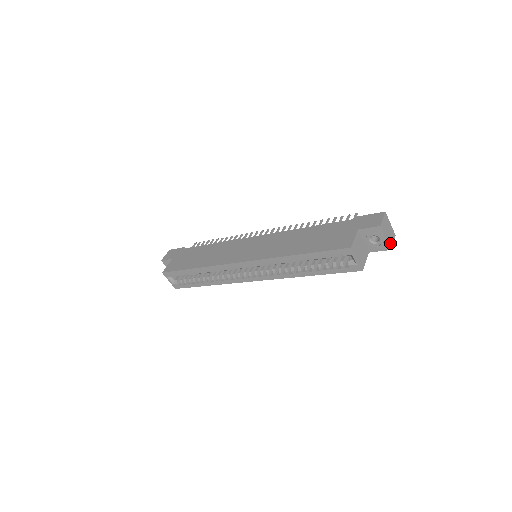
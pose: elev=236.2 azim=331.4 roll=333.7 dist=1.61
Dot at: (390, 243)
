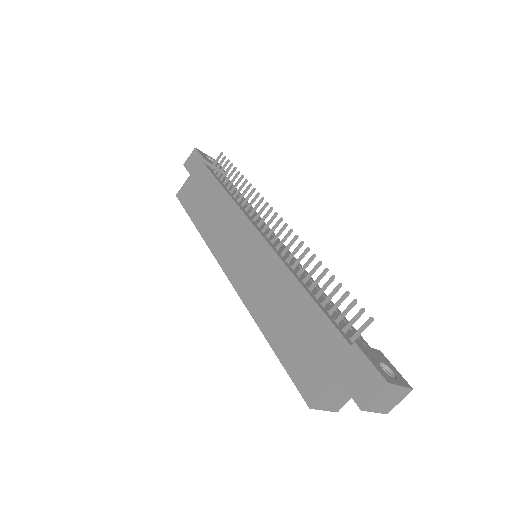
Dot at: (388, 408)
